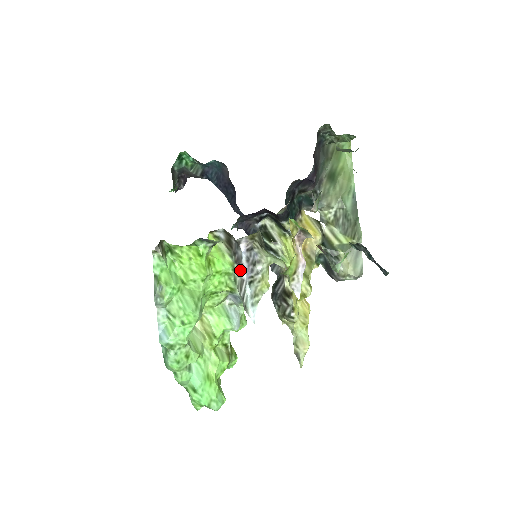
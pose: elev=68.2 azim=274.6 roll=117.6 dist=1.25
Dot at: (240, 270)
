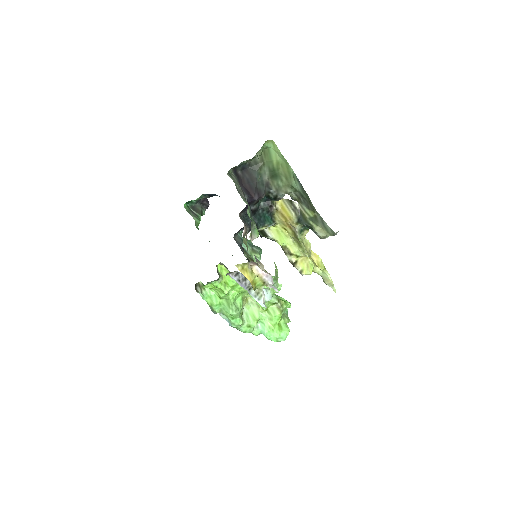
Dot at: occluded
